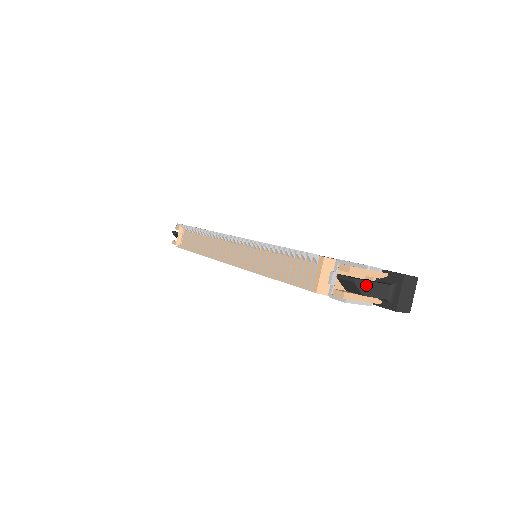
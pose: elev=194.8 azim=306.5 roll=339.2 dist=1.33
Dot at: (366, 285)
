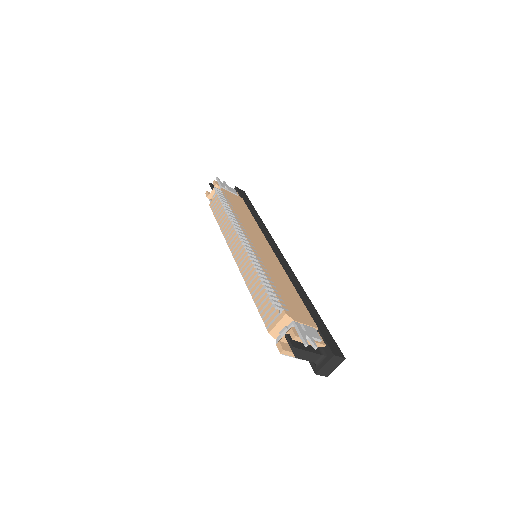
Dot at: (301, 352)
